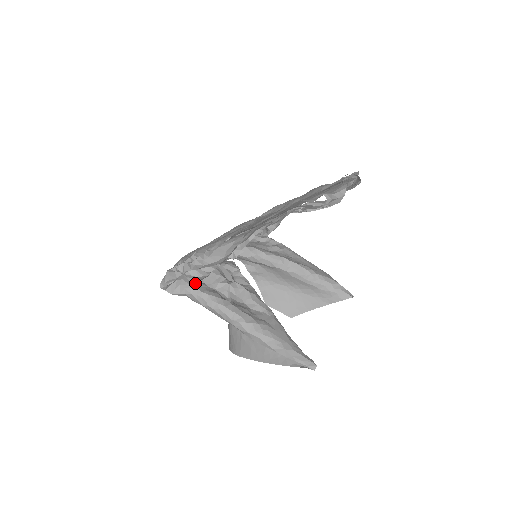
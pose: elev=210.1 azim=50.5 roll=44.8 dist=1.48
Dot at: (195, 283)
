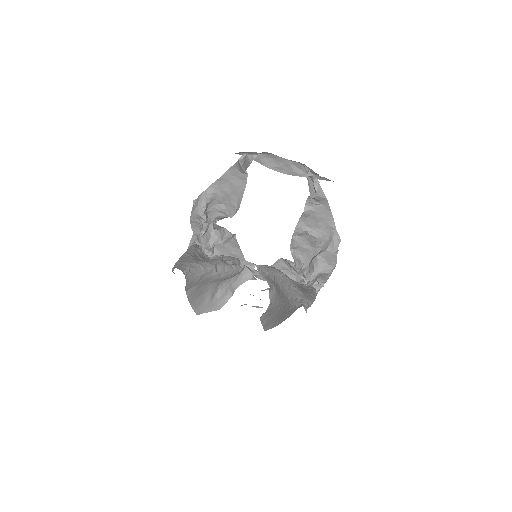
Dot at: occluded
